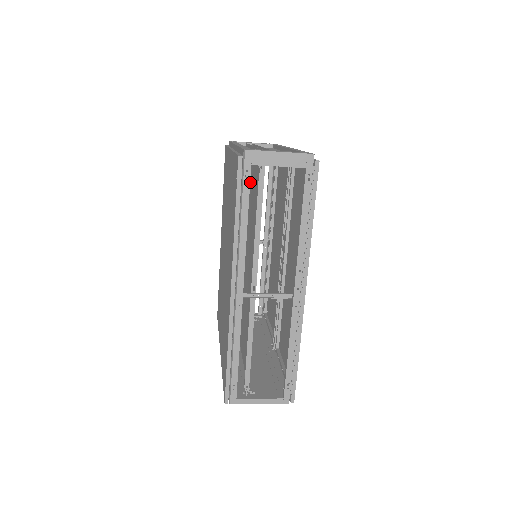
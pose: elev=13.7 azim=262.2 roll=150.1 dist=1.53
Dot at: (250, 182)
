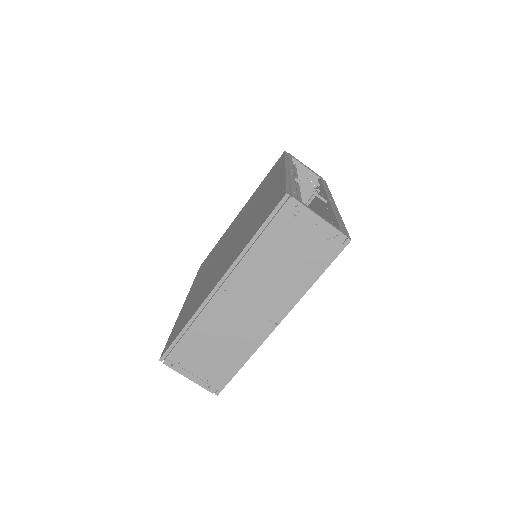
Dot at: occluded
